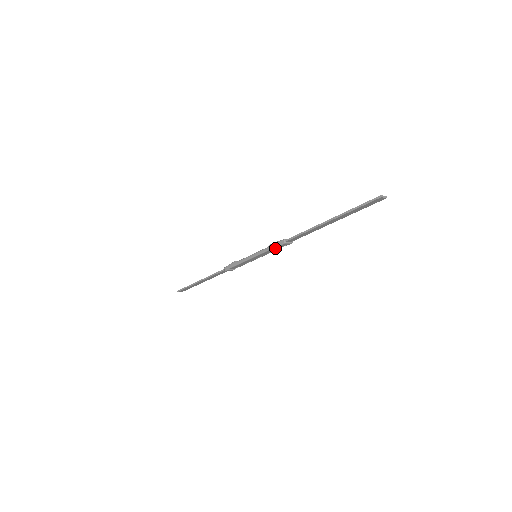
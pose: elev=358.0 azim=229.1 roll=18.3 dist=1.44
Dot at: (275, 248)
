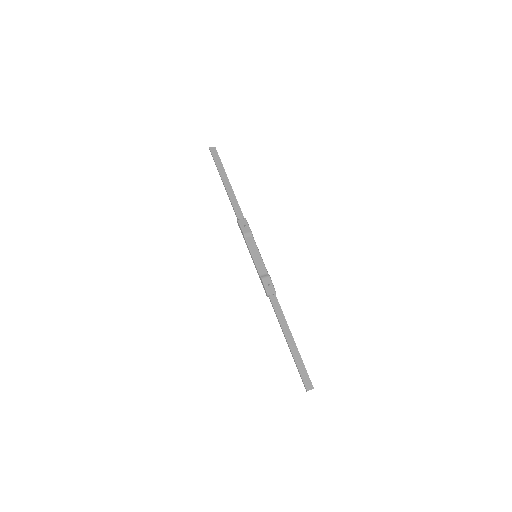
Dot at: (264, 281)
